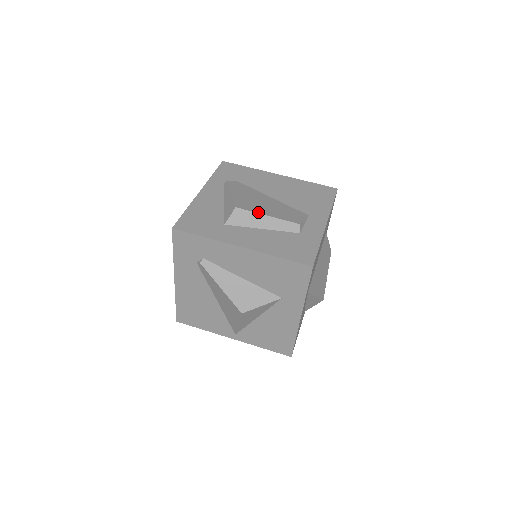
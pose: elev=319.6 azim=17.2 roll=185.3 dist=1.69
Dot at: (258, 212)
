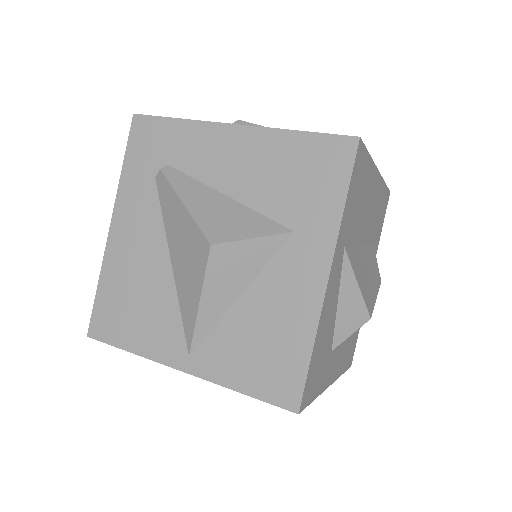
Dot at: occluded
